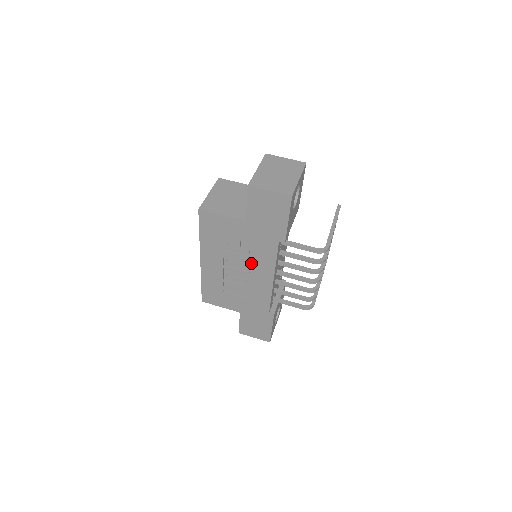
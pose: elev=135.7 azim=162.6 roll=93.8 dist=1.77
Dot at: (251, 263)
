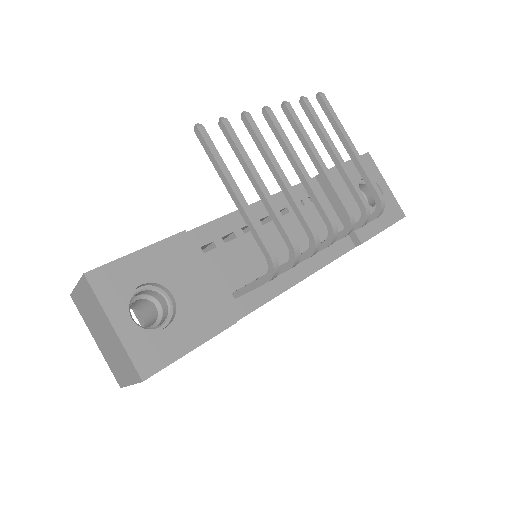
Dot at: occluded
